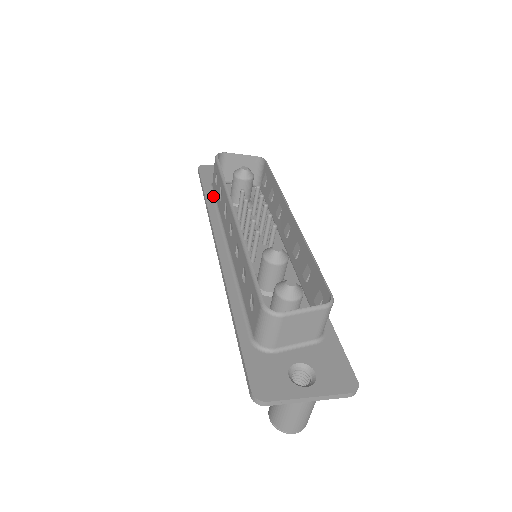
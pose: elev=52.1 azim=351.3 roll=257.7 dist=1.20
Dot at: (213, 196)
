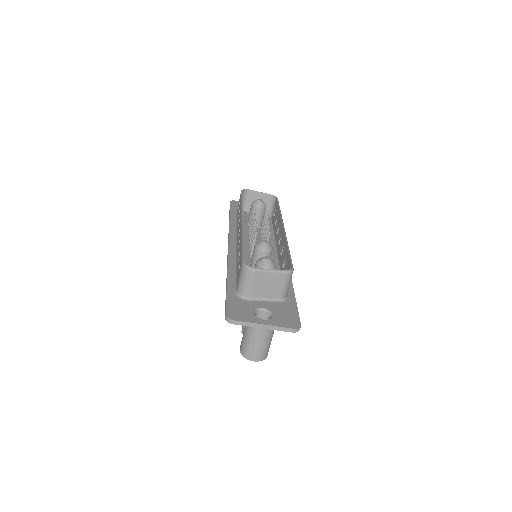
Dot at: (235, 218)
